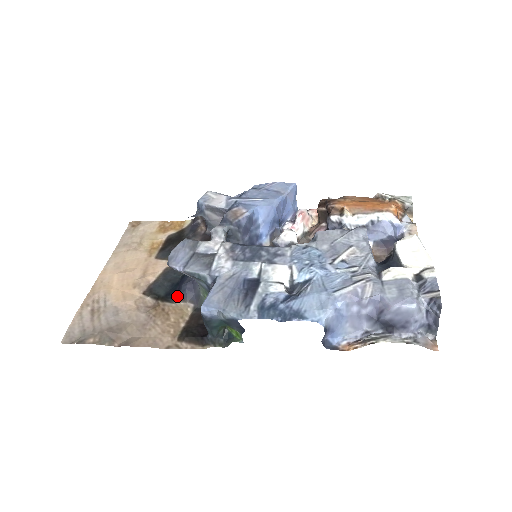
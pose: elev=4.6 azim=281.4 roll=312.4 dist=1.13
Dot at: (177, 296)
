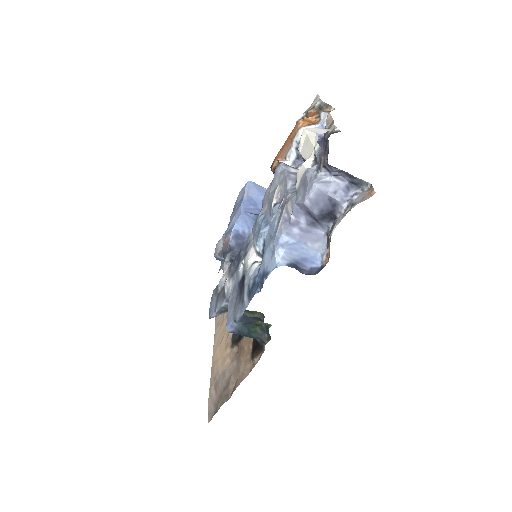
Dot at: occluded
